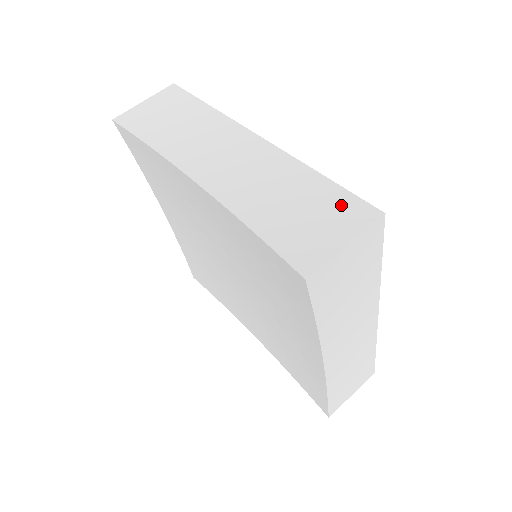
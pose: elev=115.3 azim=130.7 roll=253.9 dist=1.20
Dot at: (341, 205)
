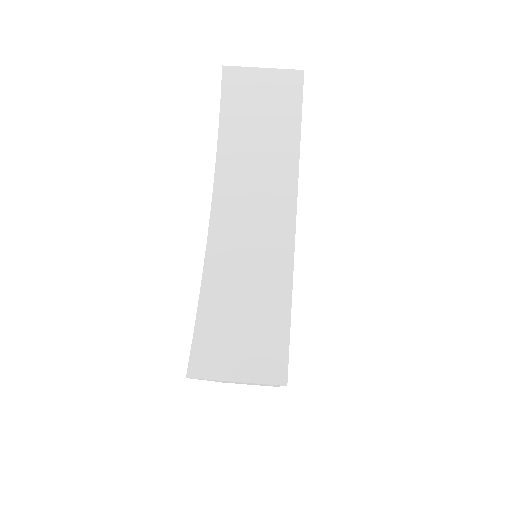
Dot at: (271, 346)
